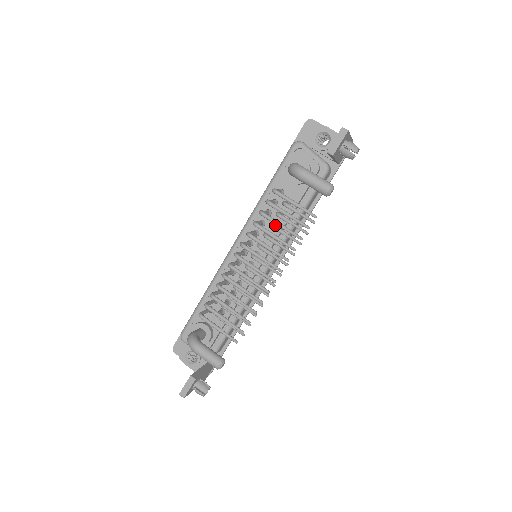
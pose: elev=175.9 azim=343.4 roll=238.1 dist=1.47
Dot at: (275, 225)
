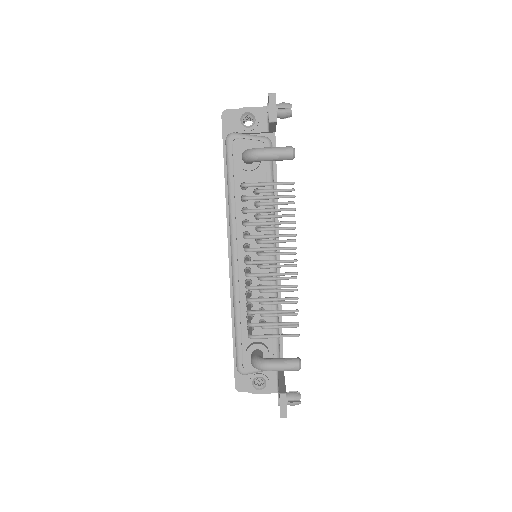
Dot at: (262, 215)
